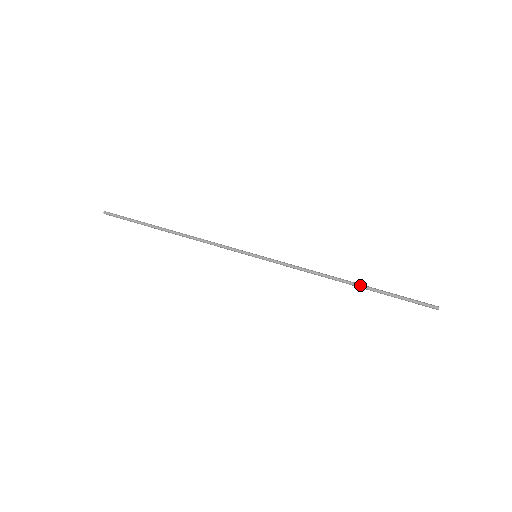
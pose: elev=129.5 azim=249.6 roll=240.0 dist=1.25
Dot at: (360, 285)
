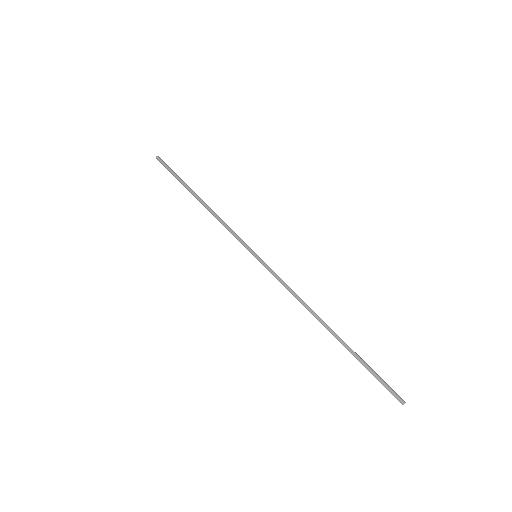
Dot at: (335, 335)
